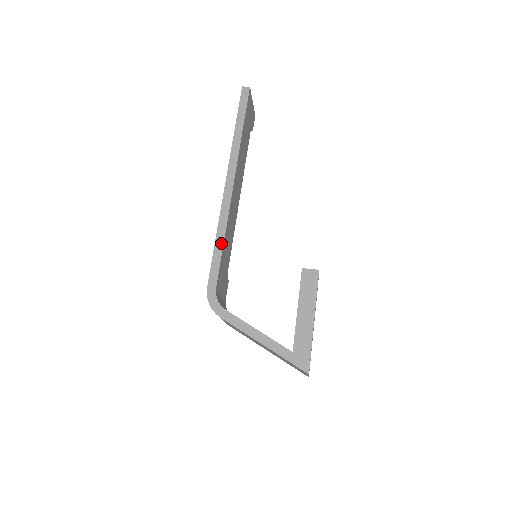
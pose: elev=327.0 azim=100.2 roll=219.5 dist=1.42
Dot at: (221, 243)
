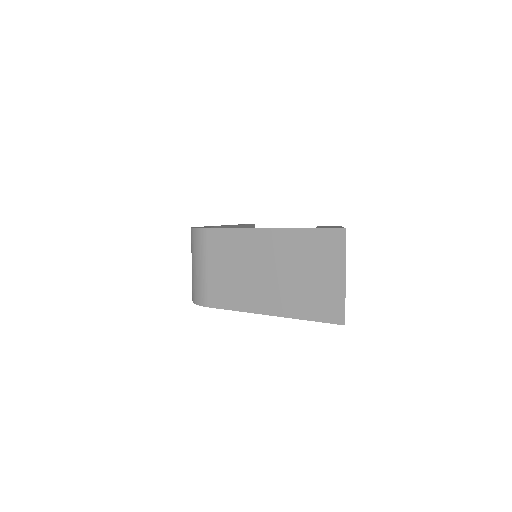
Dot at: occluded
